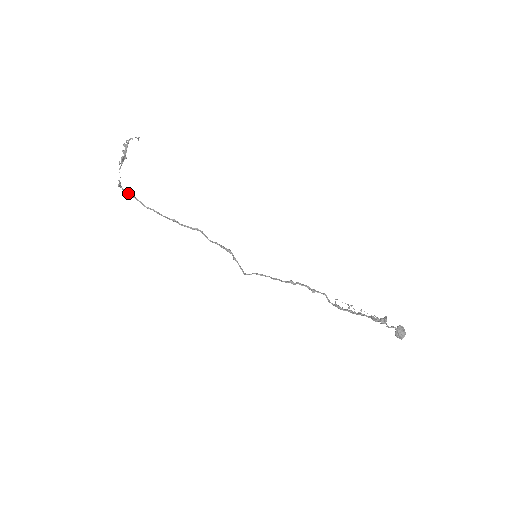
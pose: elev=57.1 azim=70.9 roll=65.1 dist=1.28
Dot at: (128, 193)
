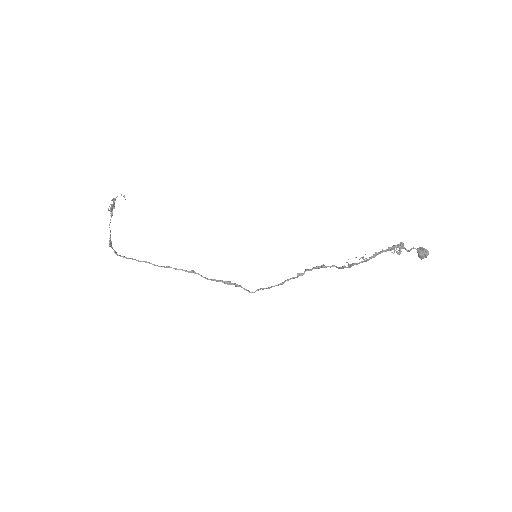
Dot at: (120, 255)
